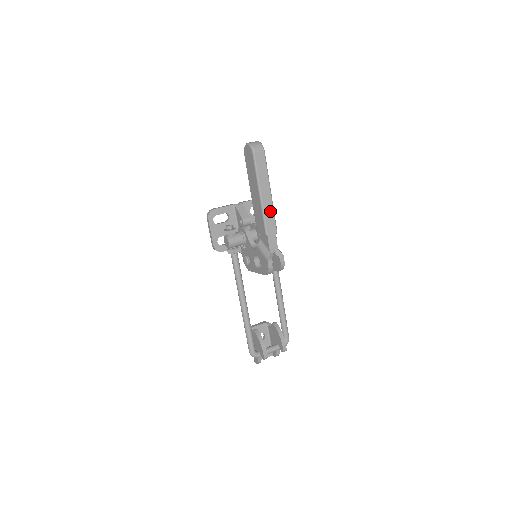
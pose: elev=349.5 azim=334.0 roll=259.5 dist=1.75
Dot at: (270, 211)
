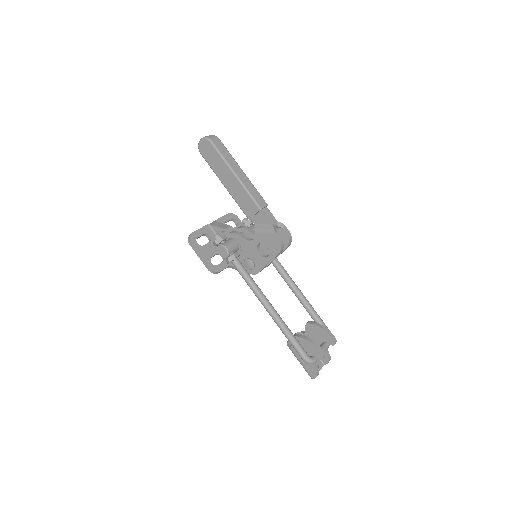
Dot at: (252, 187)
